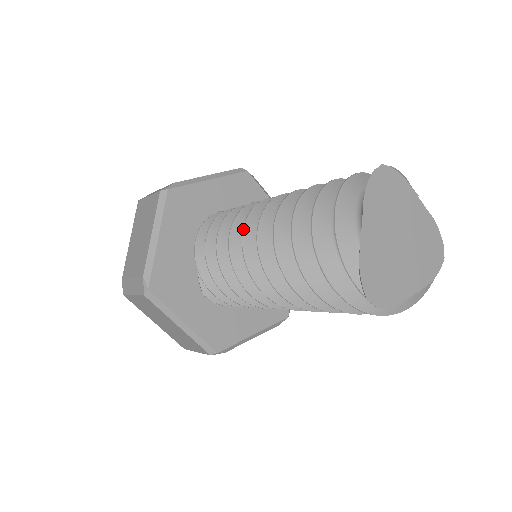
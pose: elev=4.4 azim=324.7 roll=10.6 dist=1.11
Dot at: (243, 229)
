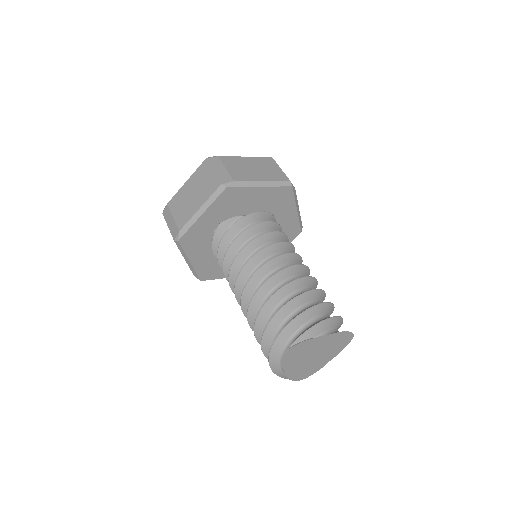
Dot at: (235, 296)
